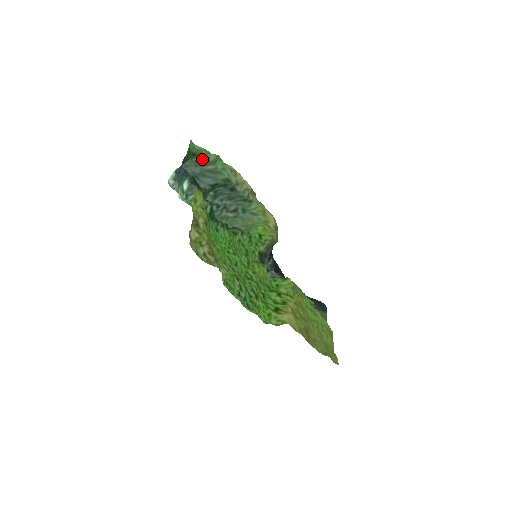
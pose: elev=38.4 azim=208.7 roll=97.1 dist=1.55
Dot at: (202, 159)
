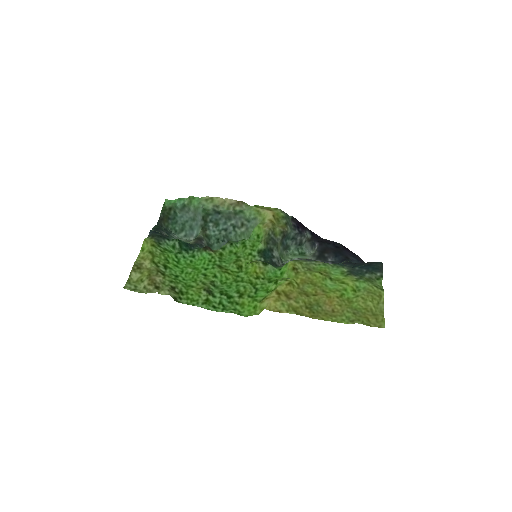
Dot at: (181, 207)
